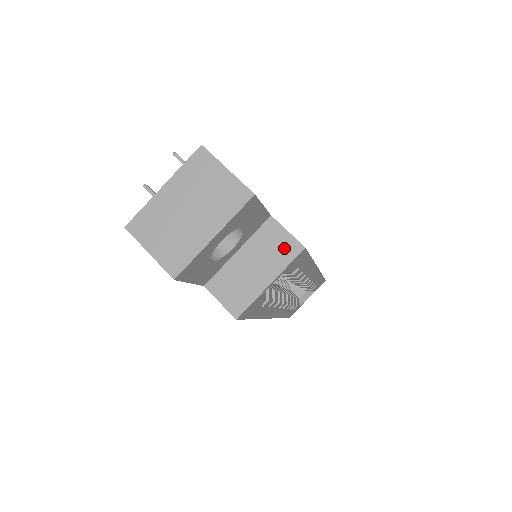
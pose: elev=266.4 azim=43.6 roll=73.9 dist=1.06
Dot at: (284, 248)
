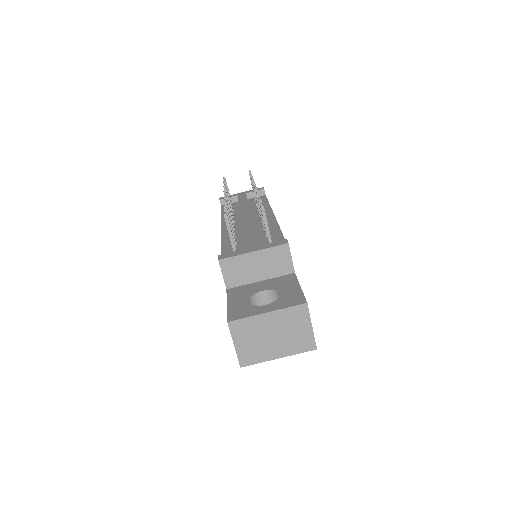
Dot at: occluded
